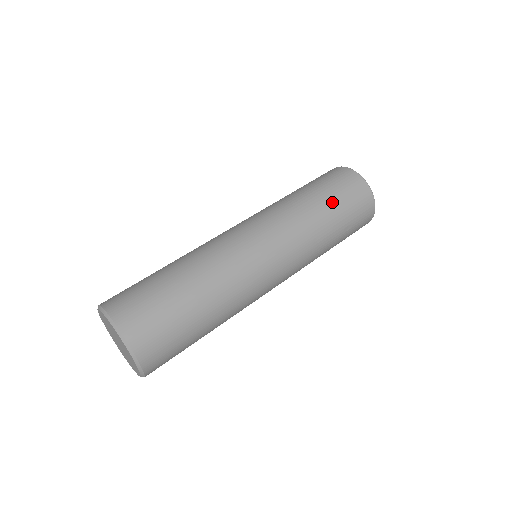
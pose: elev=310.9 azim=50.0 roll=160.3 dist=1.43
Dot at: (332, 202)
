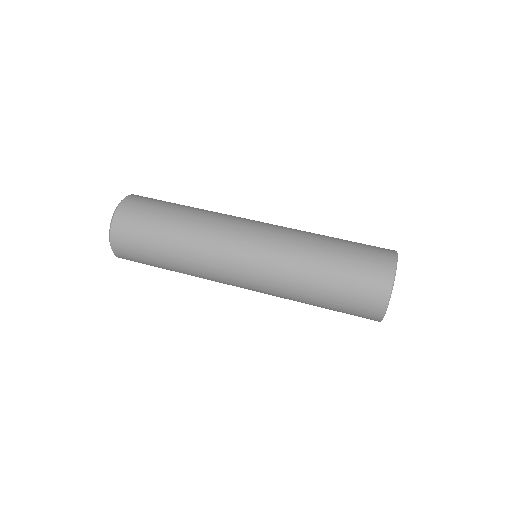
Dot at: (338, 270)
